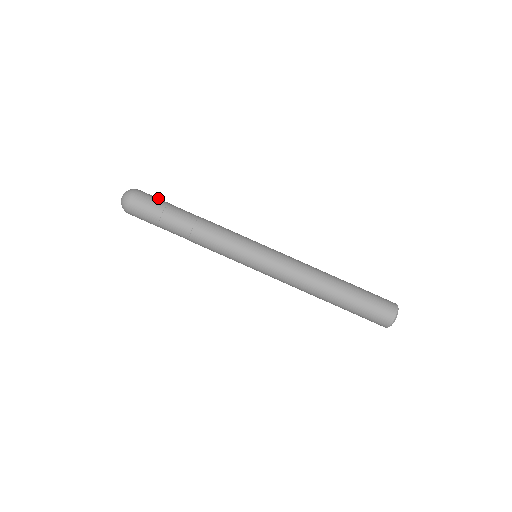
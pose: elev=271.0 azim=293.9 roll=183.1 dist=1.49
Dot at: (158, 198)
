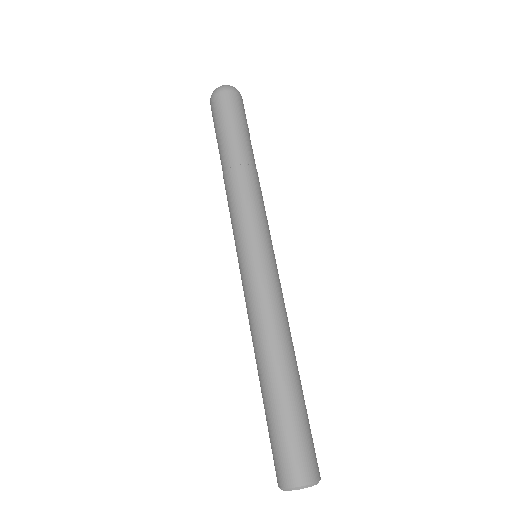
Dot at: (238, 113)
